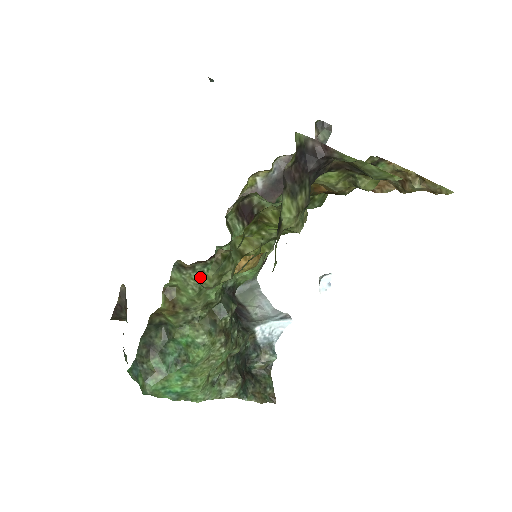
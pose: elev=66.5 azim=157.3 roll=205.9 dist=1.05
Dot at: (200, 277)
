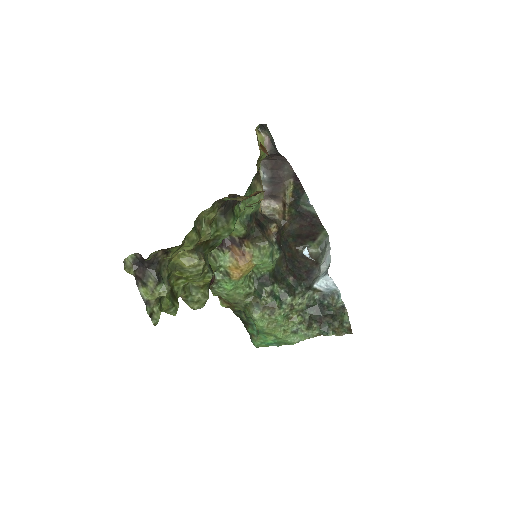
Dot at: (221, 289)
